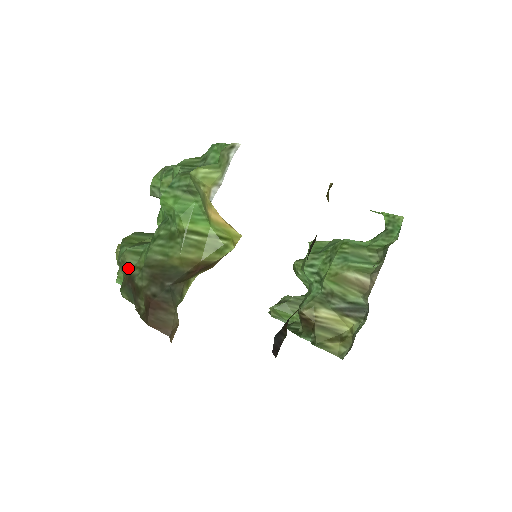
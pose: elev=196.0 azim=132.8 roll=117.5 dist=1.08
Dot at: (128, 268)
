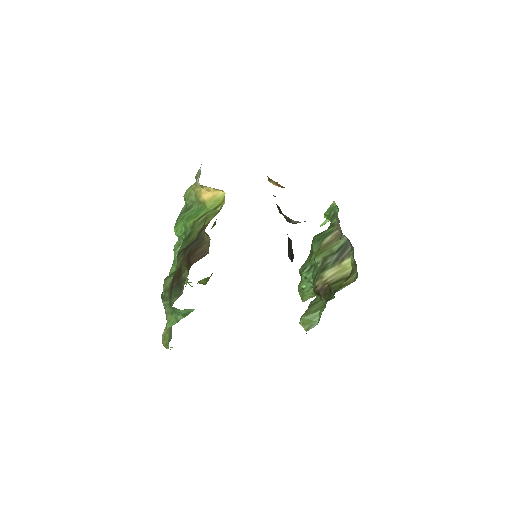
Dot at: (170, 285)
